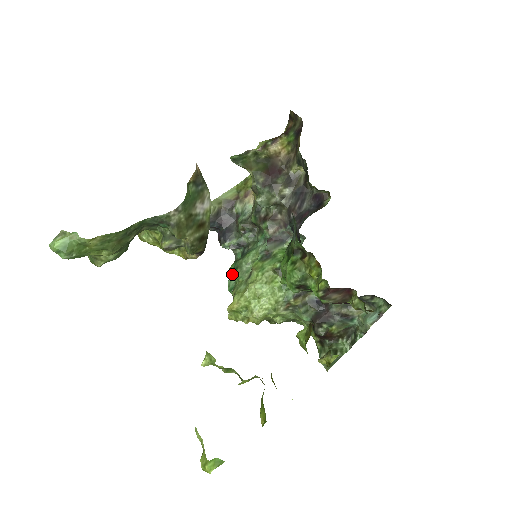
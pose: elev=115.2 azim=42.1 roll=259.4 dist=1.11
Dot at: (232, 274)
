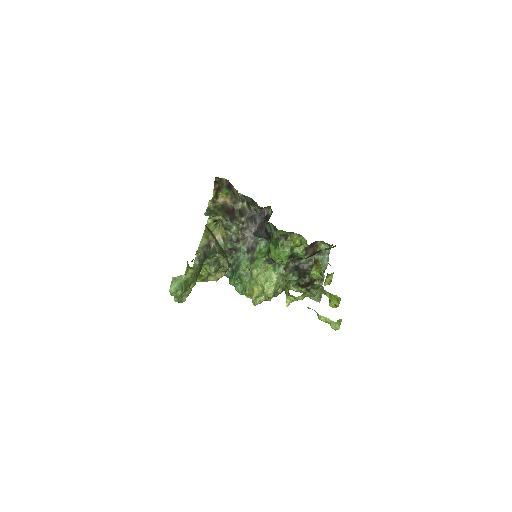
Dot at: (236, 283)
